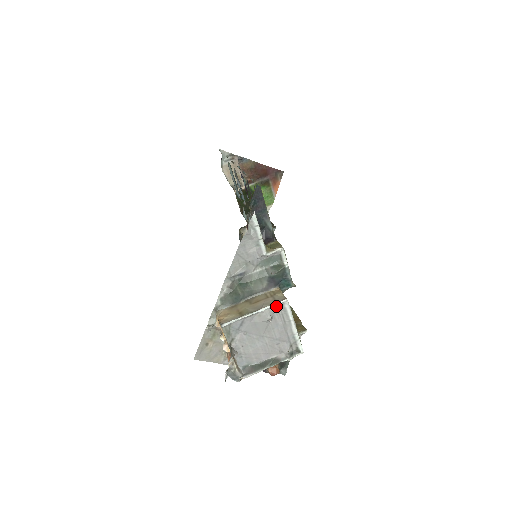
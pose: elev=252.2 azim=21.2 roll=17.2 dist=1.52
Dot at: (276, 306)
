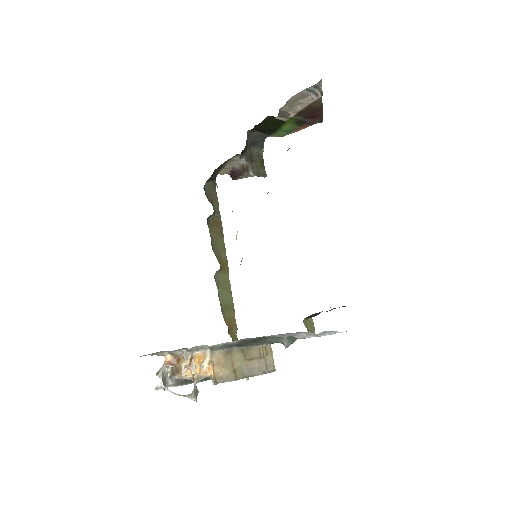
Dot at: occluded
